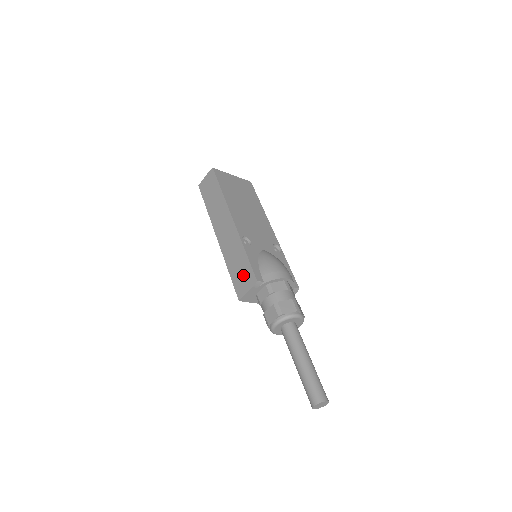
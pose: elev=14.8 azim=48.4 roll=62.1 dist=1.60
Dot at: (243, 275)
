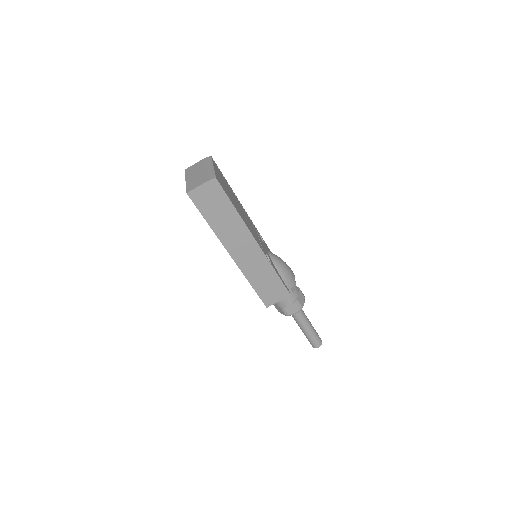
Dot at: (273, 290)
